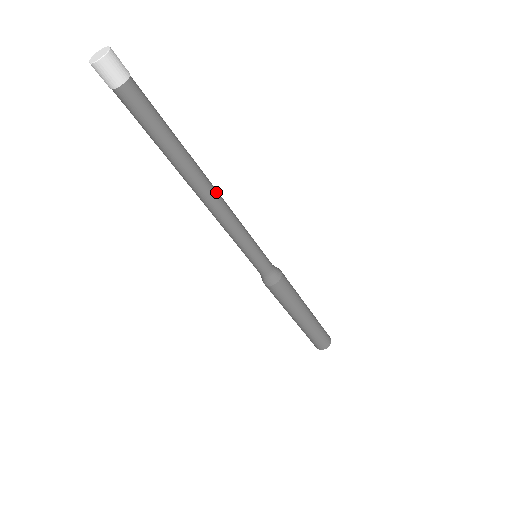
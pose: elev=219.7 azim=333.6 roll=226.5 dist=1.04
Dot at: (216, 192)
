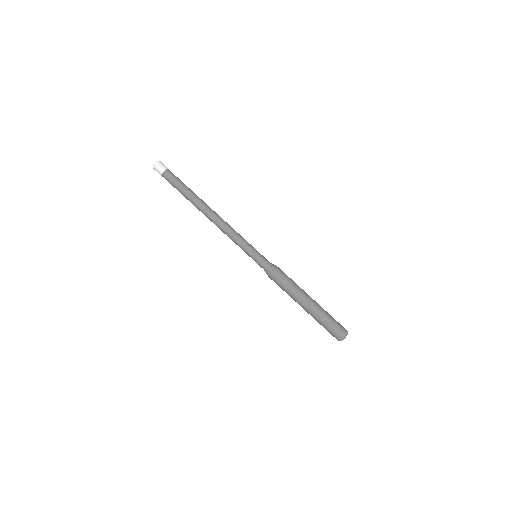
Dot at: occluded
